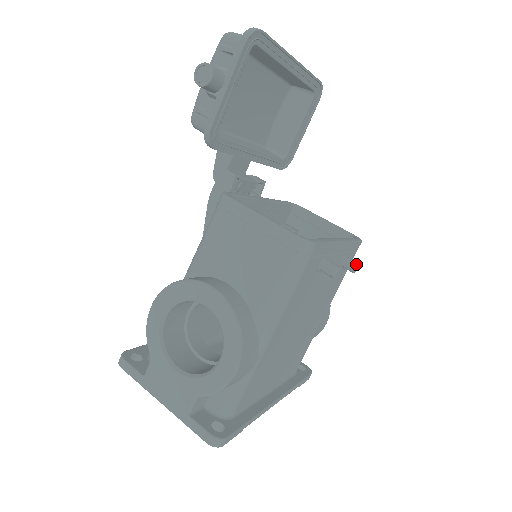
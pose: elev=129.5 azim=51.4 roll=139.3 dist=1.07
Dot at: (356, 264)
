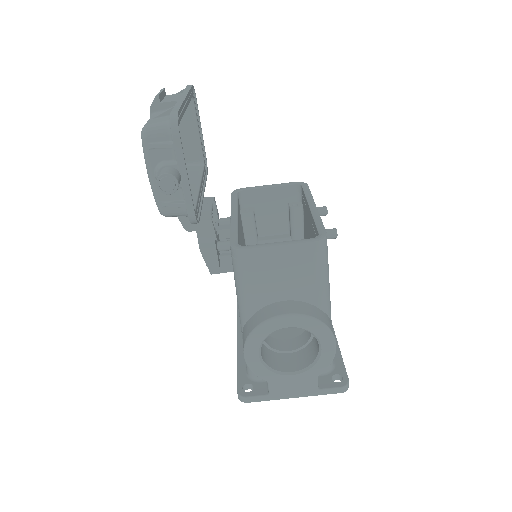
Dot at: (326, 209)
